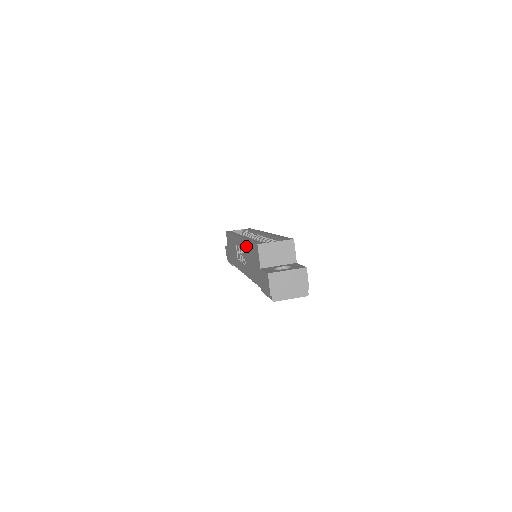
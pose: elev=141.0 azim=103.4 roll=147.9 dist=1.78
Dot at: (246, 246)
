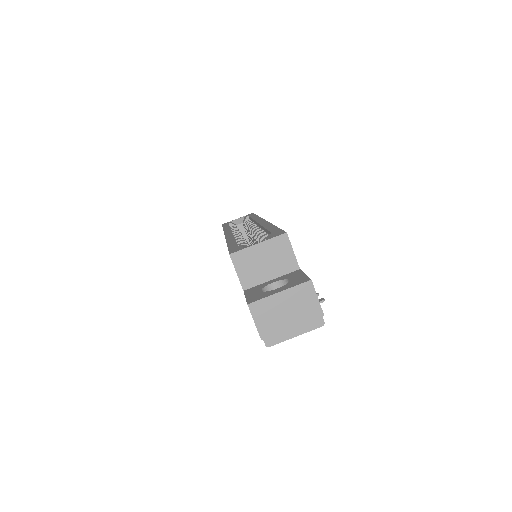
Dot at: occluded
